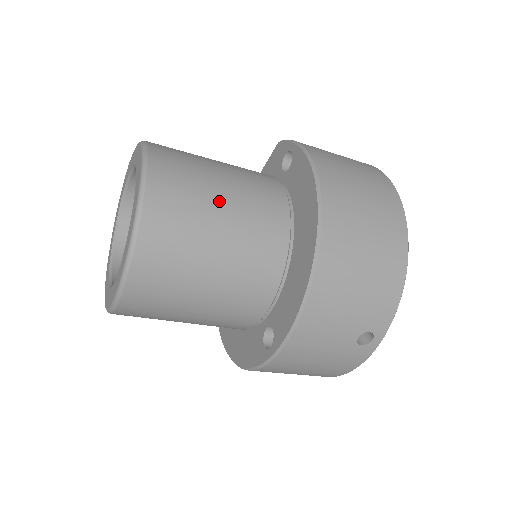
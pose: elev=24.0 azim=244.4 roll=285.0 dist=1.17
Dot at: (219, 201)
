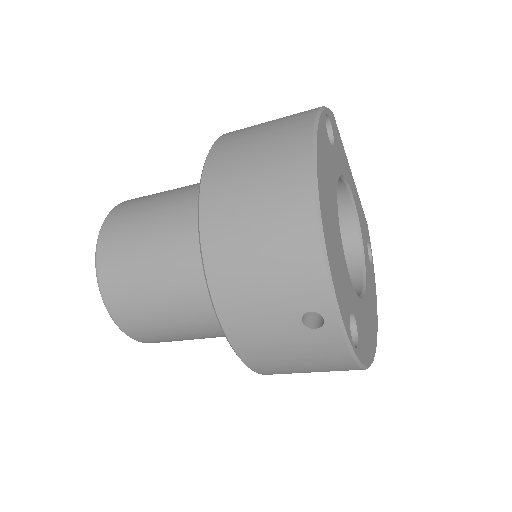
Dot at: (150, 229)
